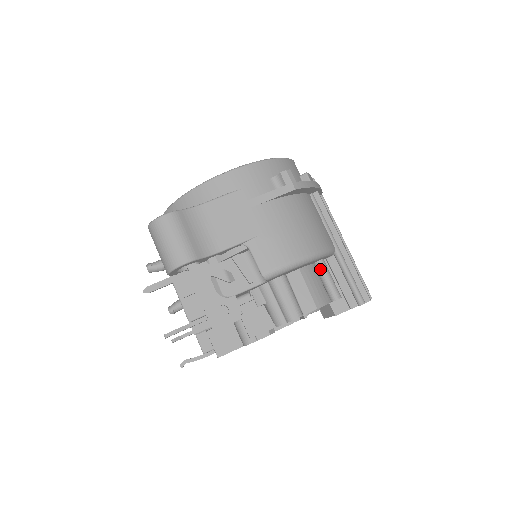
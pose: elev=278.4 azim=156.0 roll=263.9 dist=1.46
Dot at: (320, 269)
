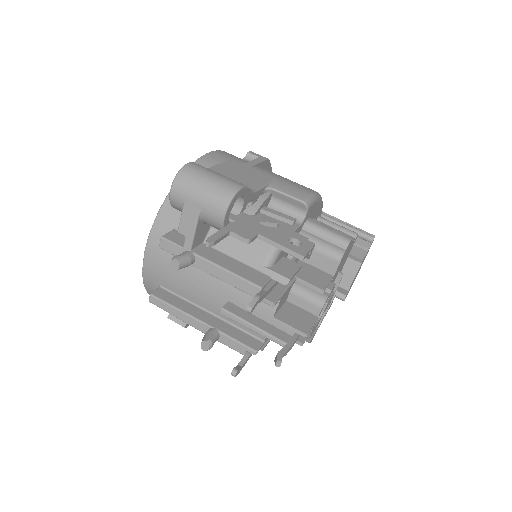
Dot at: (325, 221)
